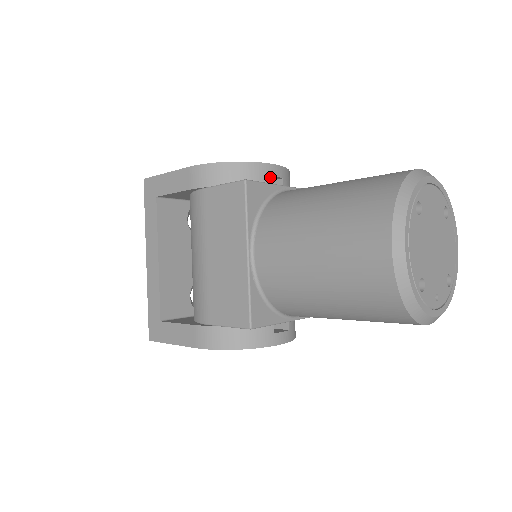
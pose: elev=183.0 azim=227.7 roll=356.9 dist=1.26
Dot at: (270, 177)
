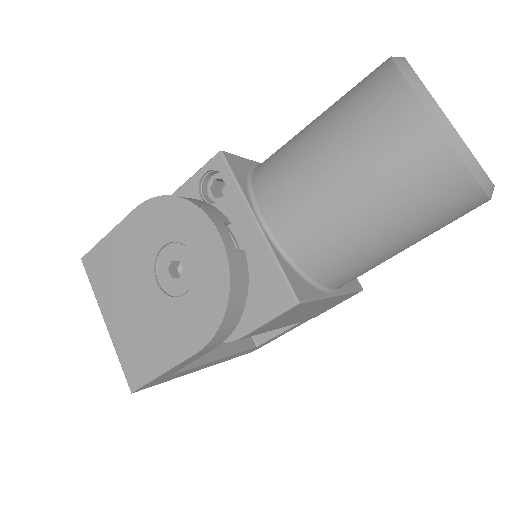
Dot at: occluded
